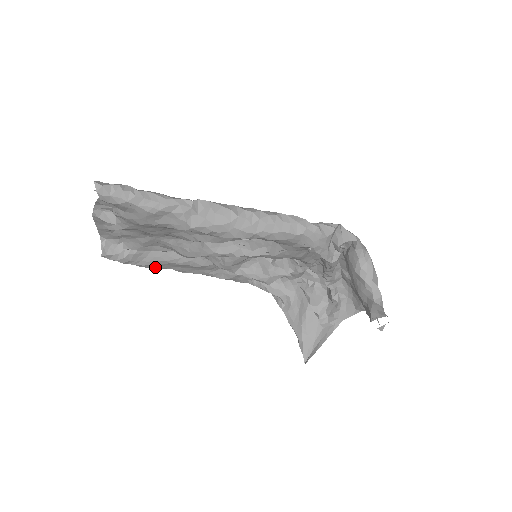
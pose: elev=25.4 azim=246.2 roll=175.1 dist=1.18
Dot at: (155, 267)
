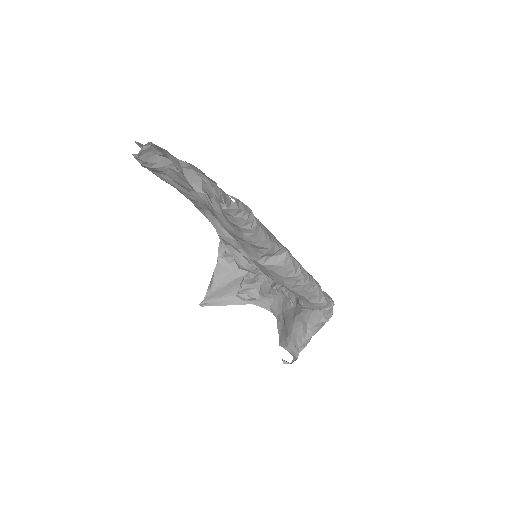
Dot at: occluded
